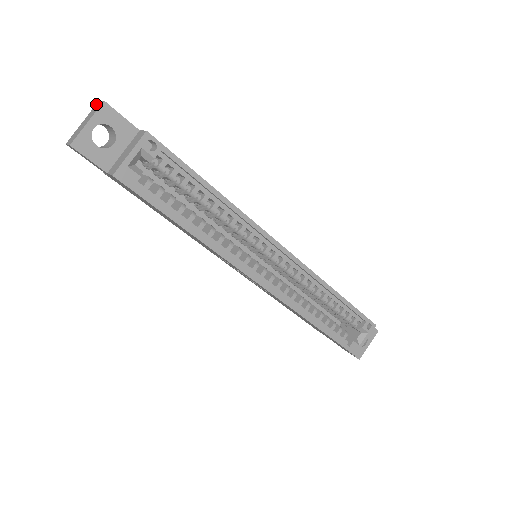
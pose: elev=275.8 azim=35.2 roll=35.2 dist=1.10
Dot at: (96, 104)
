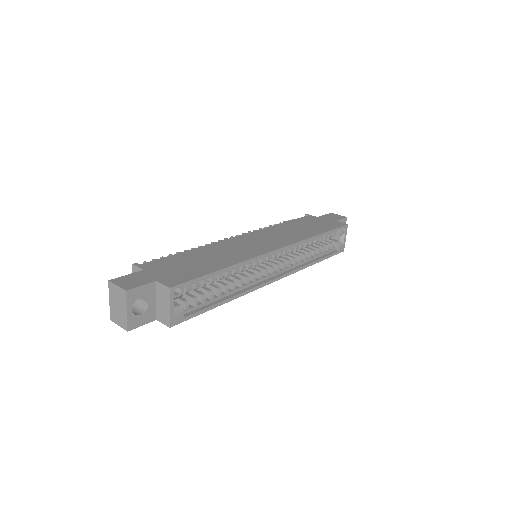
Dot at: (109, 284)
